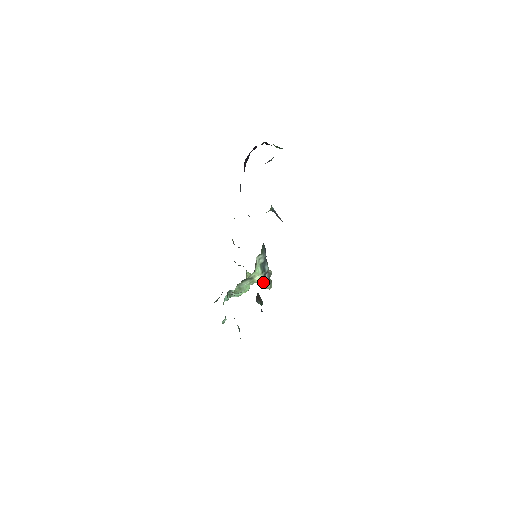
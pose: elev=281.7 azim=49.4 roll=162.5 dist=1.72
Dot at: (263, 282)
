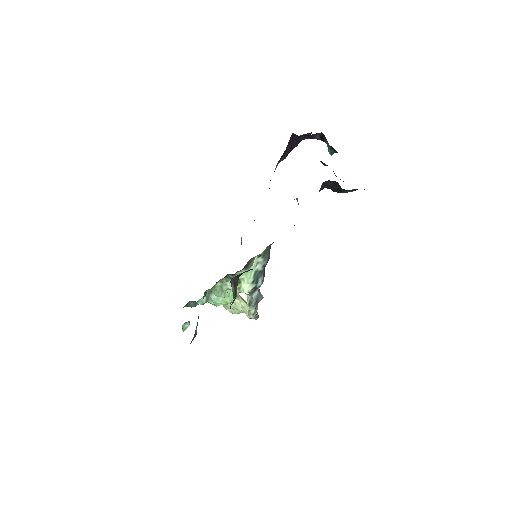
Dot at: (249, 301)
